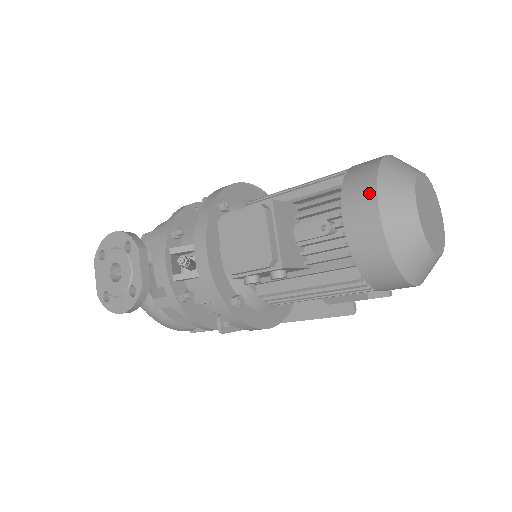
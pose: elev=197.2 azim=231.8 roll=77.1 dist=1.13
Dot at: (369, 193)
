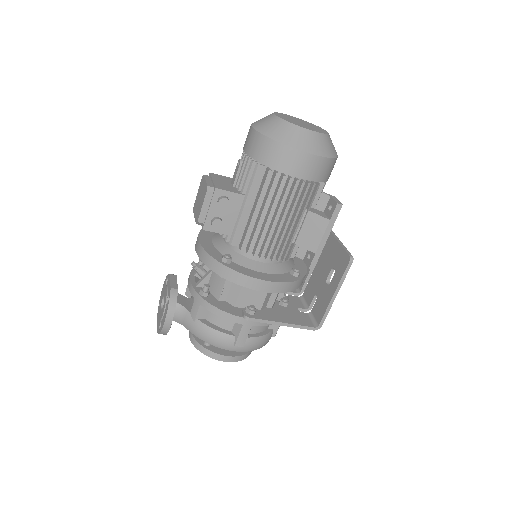
Dot at: occluded
